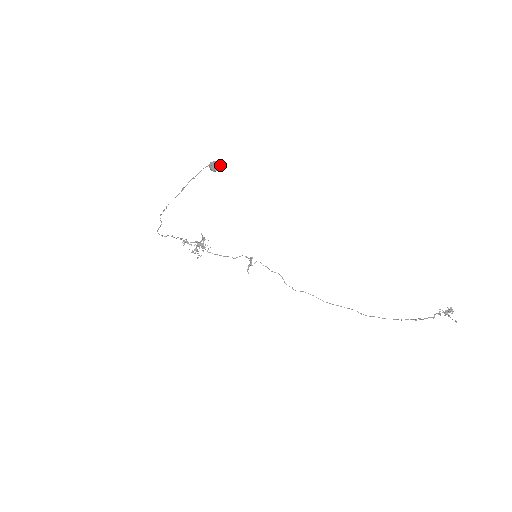
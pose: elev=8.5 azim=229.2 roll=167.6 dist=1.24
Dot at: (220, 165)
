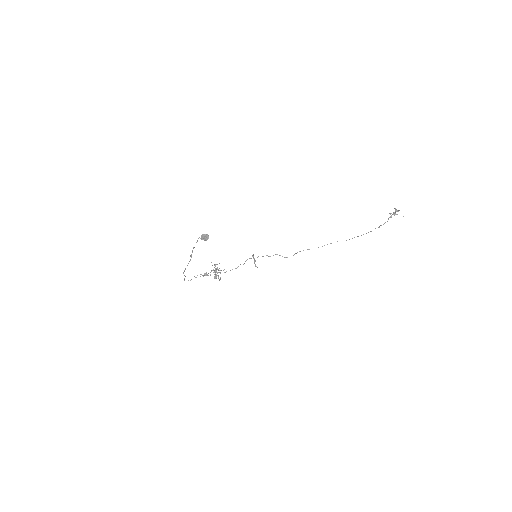
Dot at: (208, 236)
